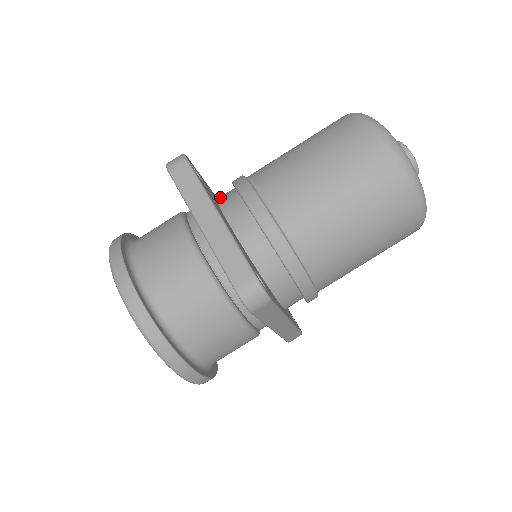
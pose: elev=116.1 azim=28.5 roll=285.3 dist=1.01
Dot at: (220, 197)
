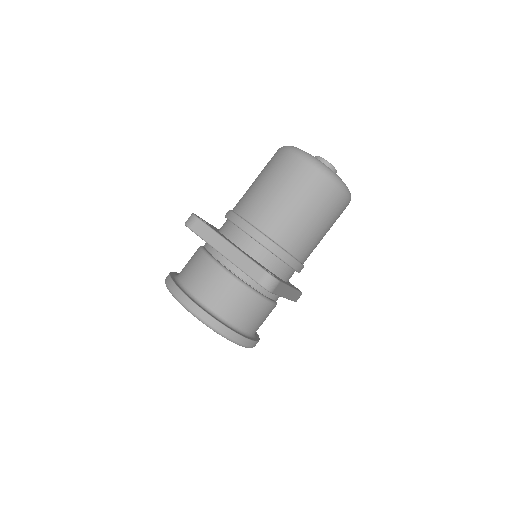
Dot at: (221, 229)
